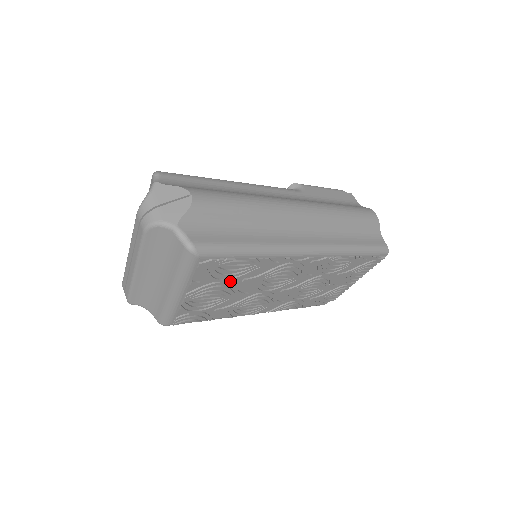
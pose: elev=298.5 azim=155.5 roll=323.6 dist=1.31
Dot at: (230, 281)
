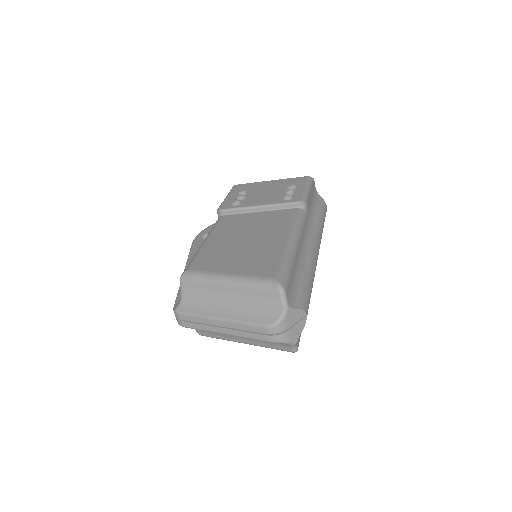
Dot at: occluded
